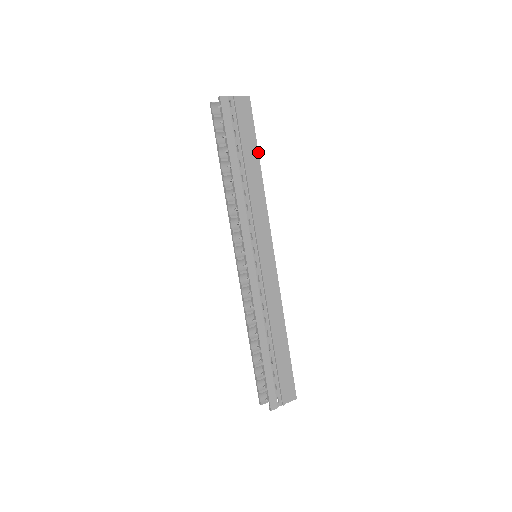
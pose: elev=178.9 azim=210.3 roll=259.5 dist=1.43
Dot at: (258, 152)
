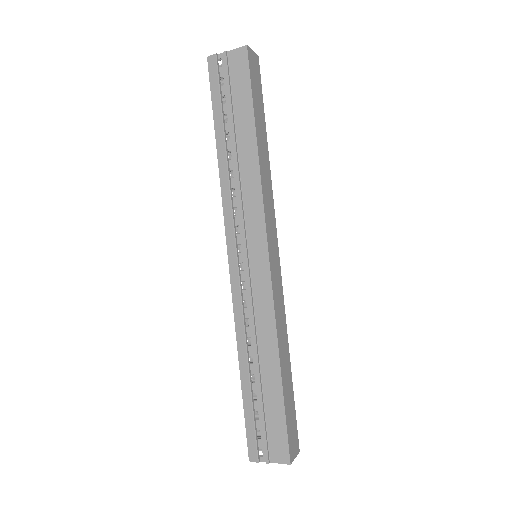
Dot at: (254, 118)
